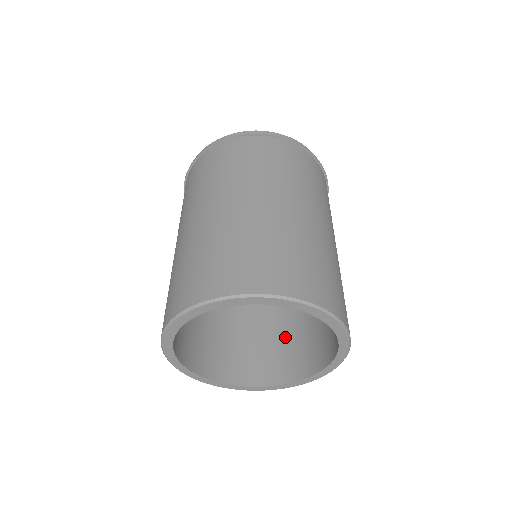
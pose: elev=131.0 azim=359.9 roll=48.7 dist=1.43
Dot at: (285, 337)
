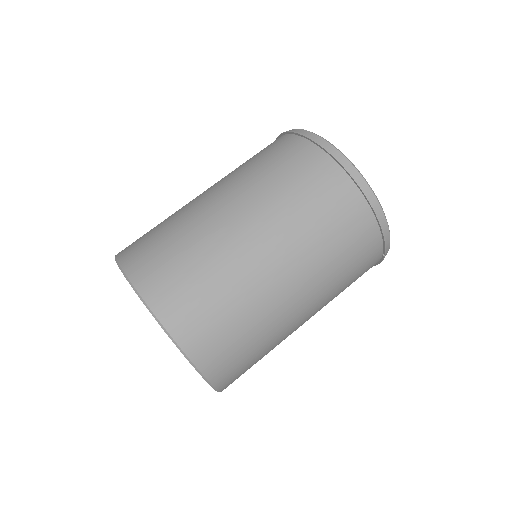
Dot at: occluded
